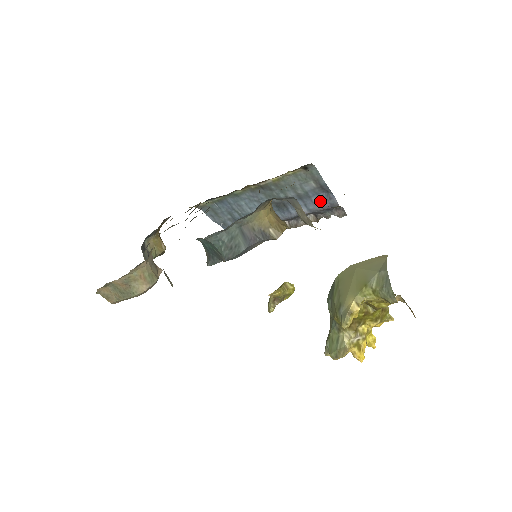
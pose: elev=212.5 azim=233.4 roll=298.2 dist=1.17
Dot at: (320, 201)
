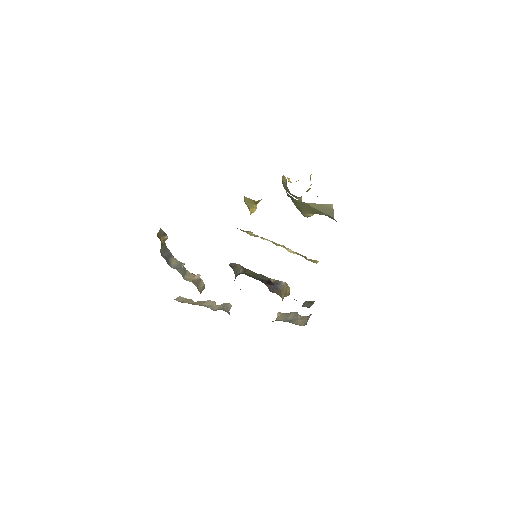
Dot at: occluded
